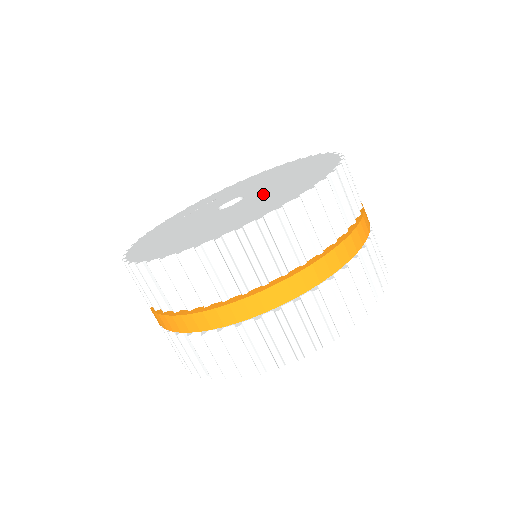
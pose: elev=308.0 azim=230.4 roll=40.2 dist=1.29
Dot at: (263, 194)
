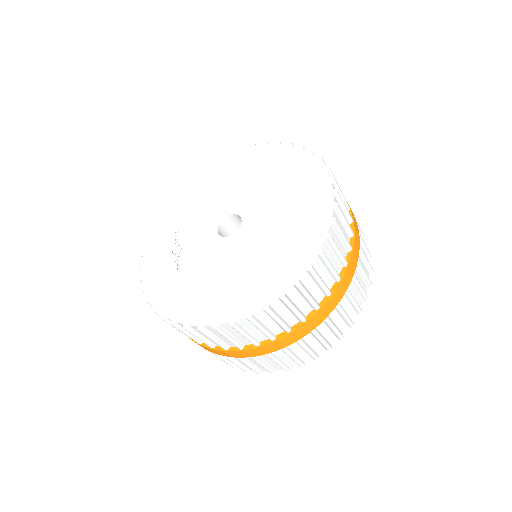
Dot at: (265, 199)
